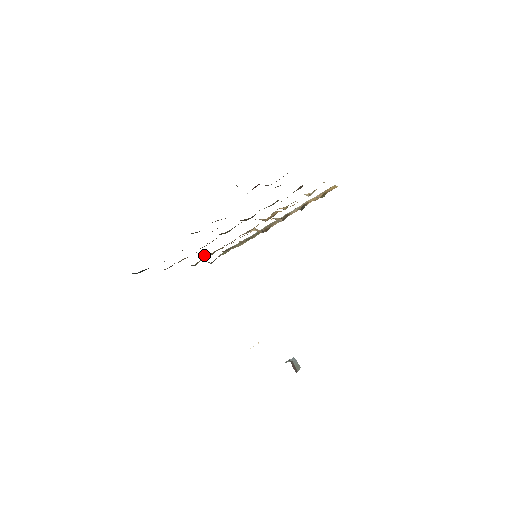
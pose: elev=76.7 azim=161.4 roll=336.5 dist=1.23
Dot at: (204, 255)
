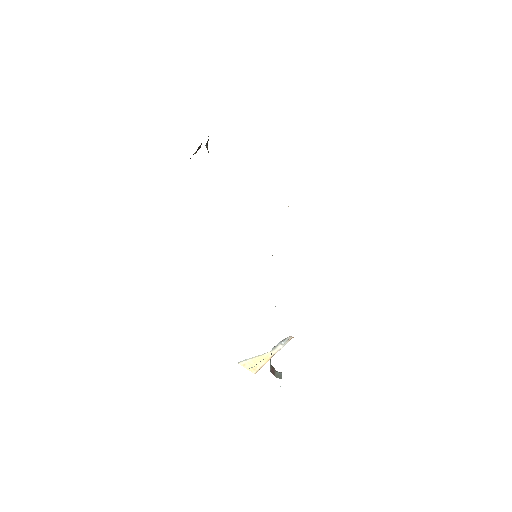
Dot at: occluded
